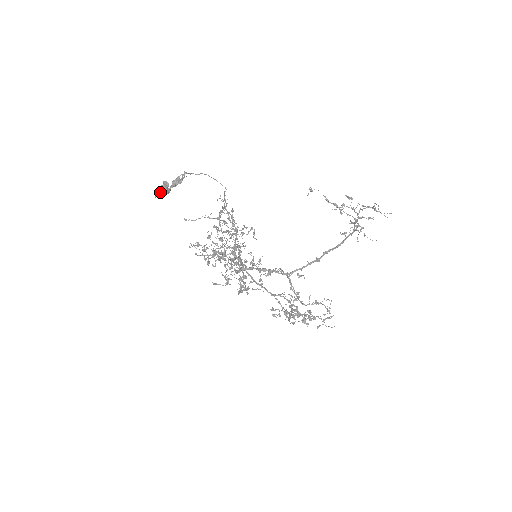
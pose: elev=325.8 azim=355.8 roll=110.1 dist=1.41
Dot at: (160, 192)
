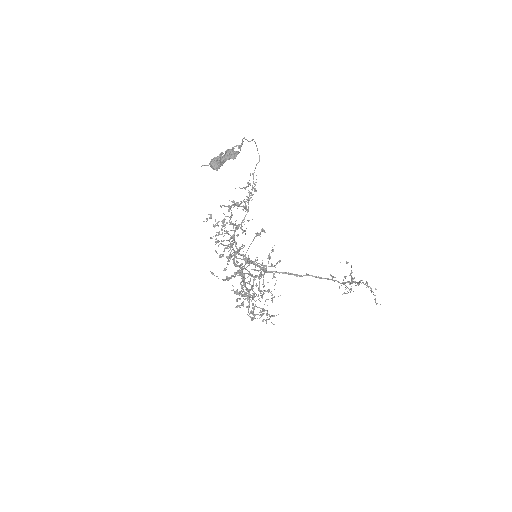
Dot at: (212, 166)
